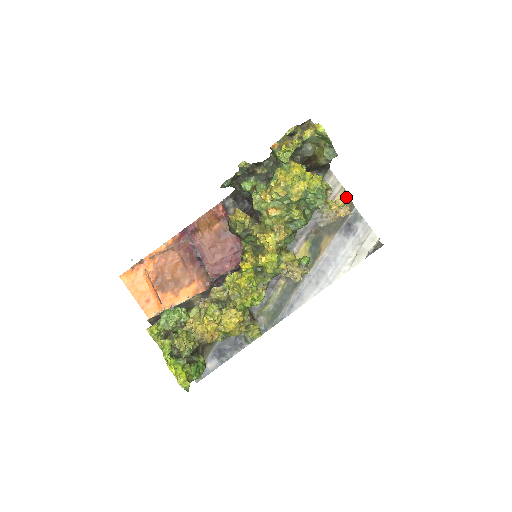
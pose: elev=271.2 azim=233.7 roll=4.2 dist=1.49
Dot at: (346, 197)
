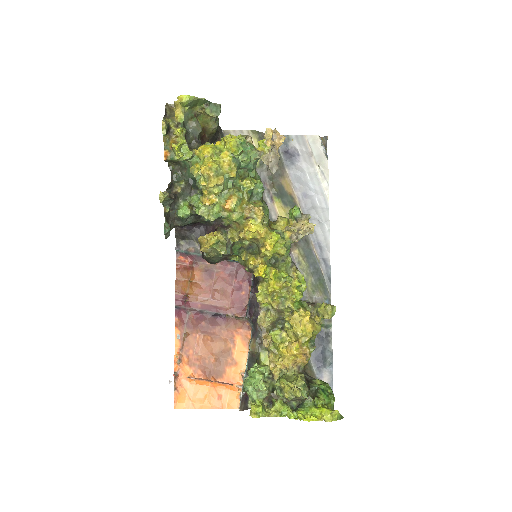
Dot at: (259, 135)
